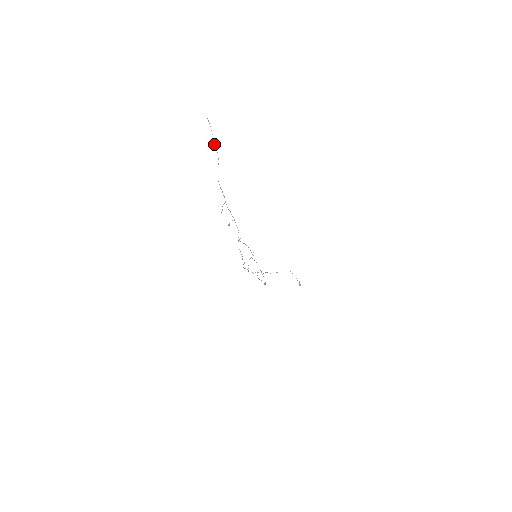
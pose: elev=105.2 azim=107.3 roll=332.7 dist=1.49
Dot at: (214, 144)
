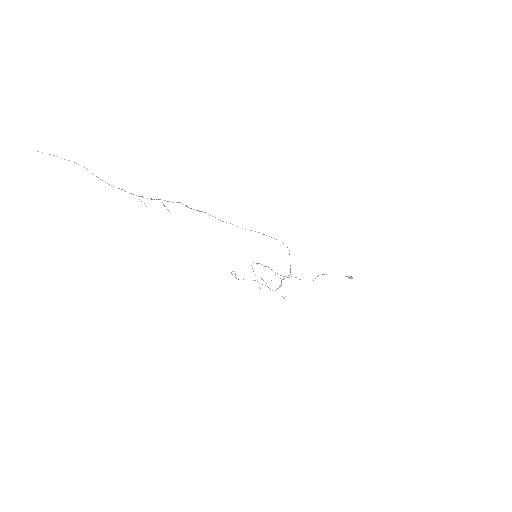
Dot at: occluded
